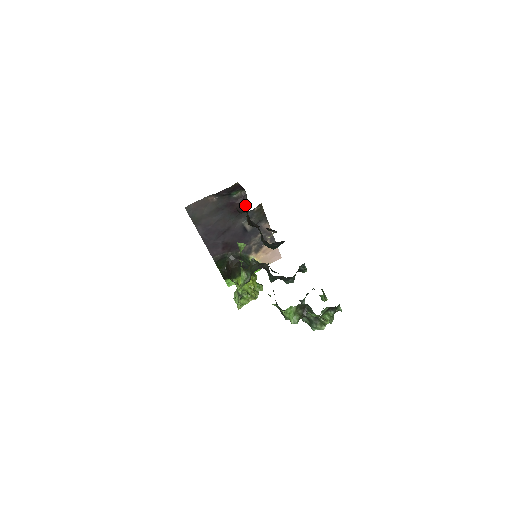
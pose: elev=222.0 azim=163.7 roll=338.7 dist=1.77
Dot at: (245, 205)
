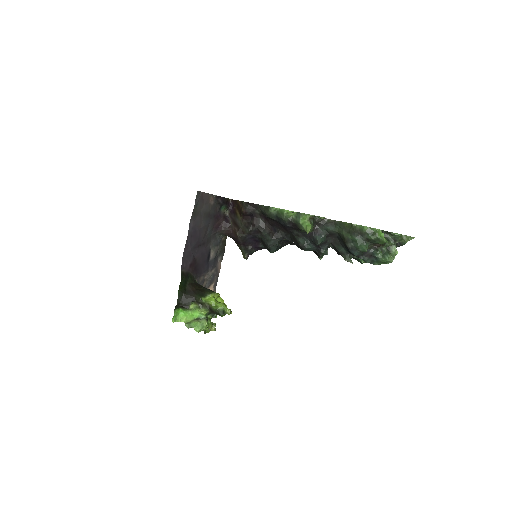
Dot at: (230, 222)
